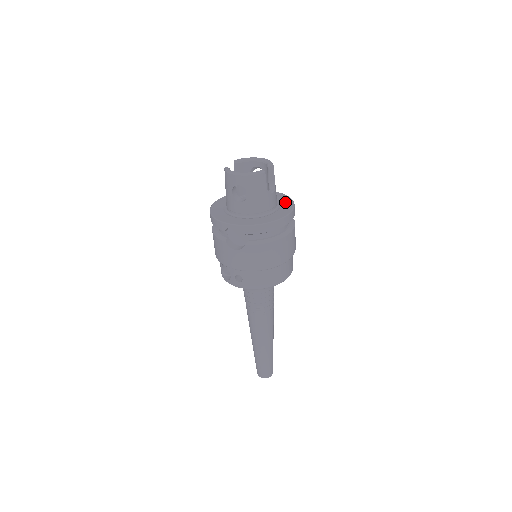
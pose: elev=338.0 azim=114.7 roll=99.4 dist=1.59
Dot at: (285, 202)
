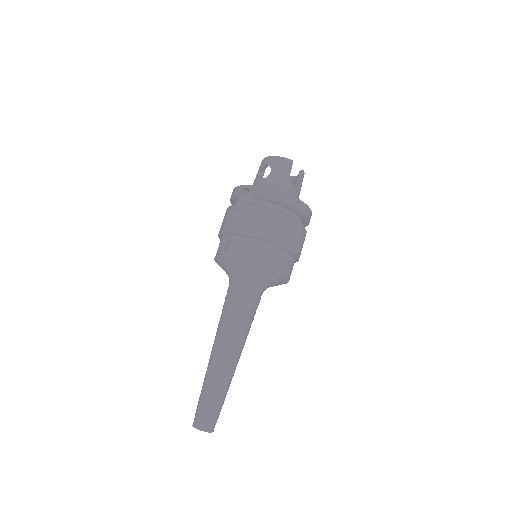
Dot at: occluded
